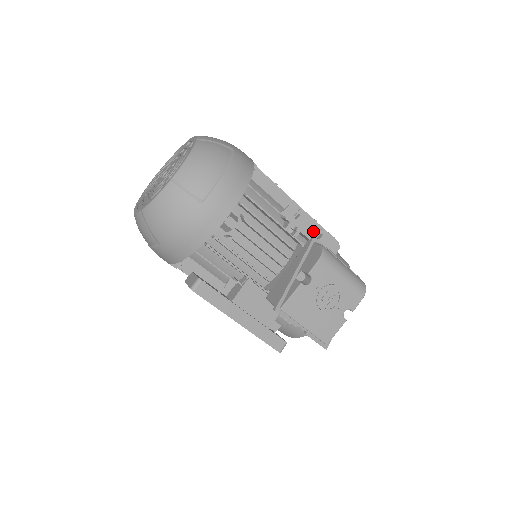
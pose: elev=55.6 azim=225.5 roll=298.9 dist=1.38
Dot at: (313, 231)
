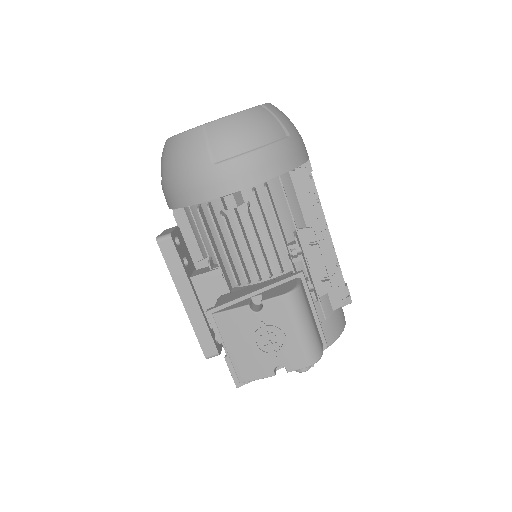
Dot at: (321, 270)
